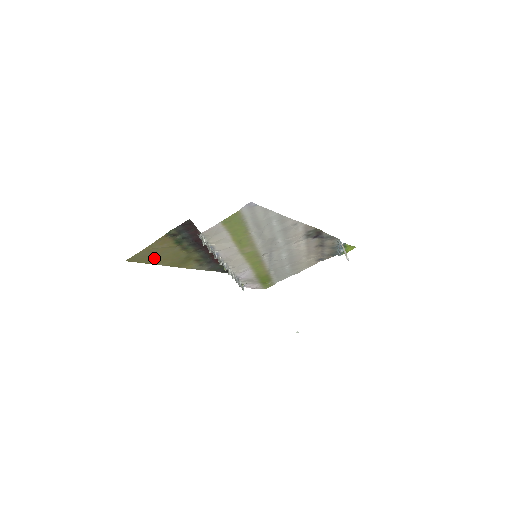
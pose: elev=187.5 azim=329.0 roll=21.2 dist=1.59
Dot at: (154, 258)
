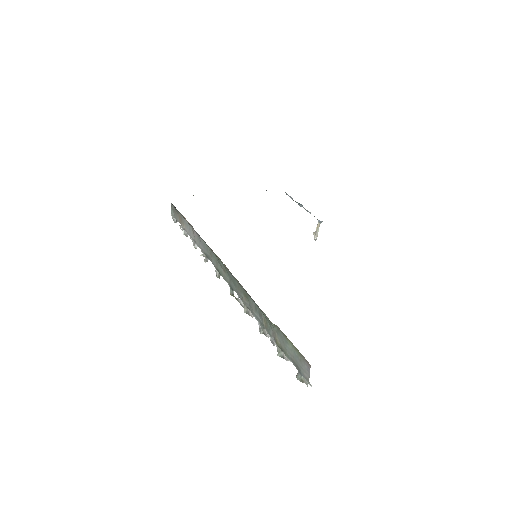
Dot at: occluded
